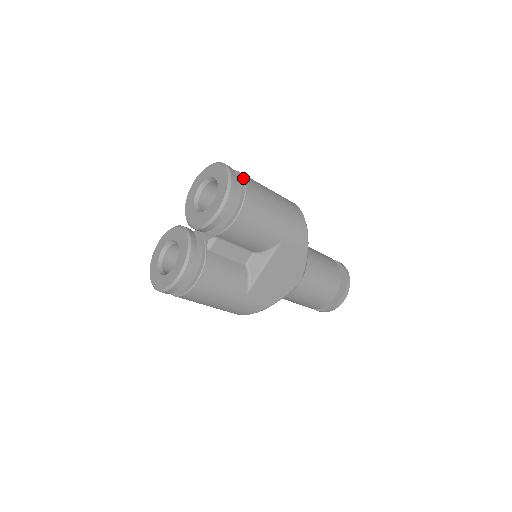
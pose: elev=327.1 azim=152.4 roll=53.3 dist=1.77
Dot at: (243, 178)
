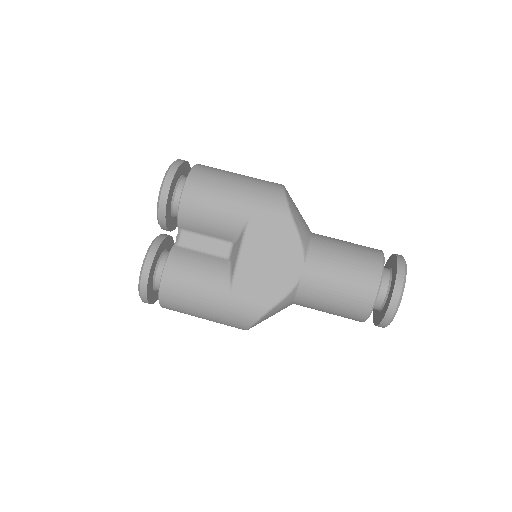
Dot at: (195, 165)
